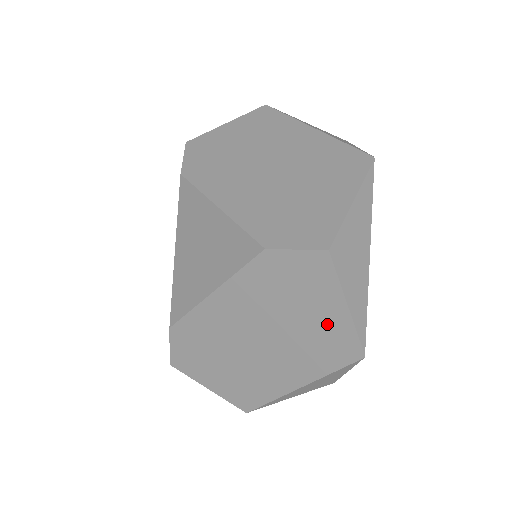
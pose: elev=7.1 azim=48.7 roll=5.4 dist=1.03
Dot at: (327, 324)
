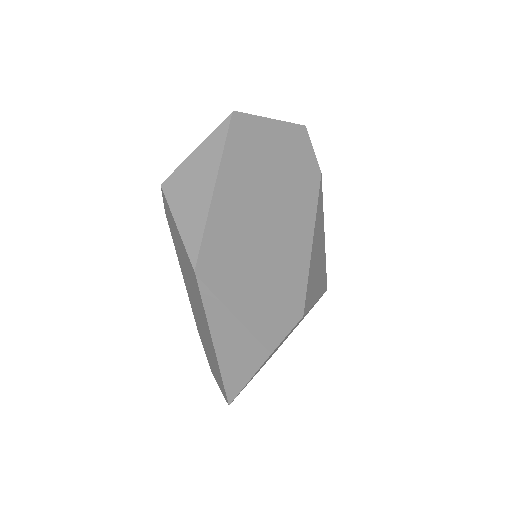
Dot at: (185, 255)
